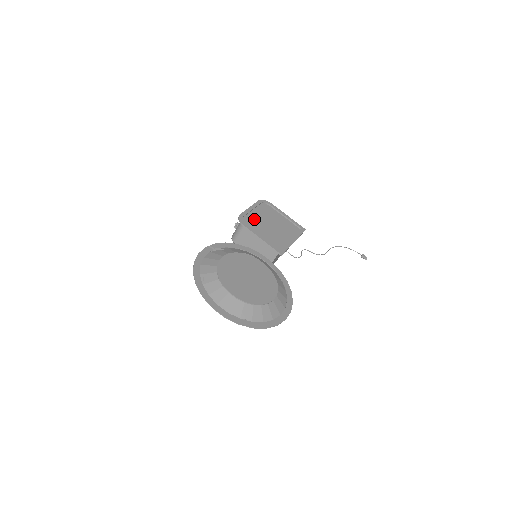
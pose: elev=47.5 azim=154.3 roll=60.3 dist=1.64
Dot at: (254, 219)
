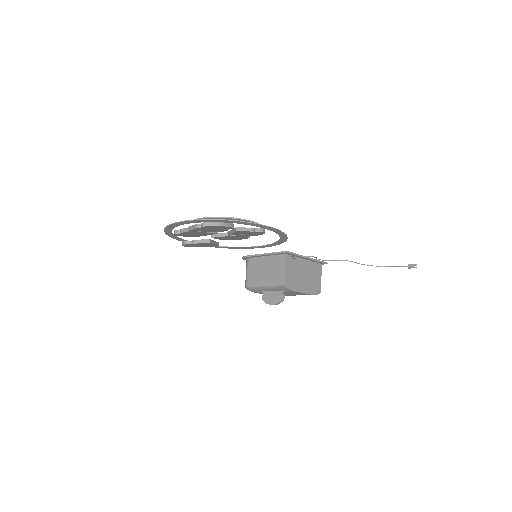
Dot at: occluded
